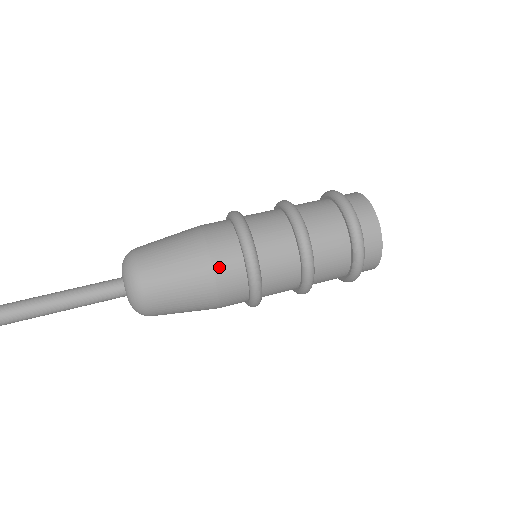
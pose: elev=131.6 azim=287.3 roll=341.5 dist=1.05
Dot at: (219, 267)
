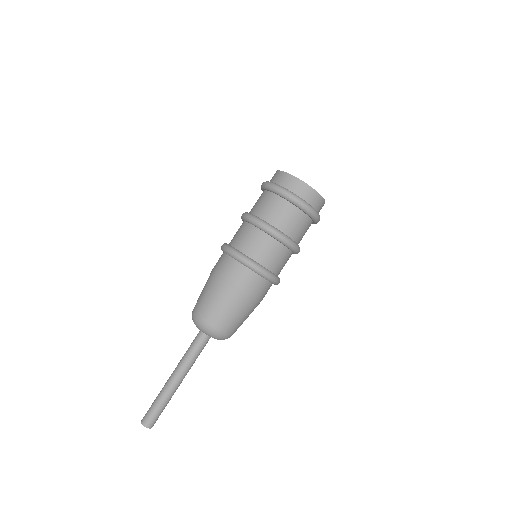
Dot at: (251, 291)
